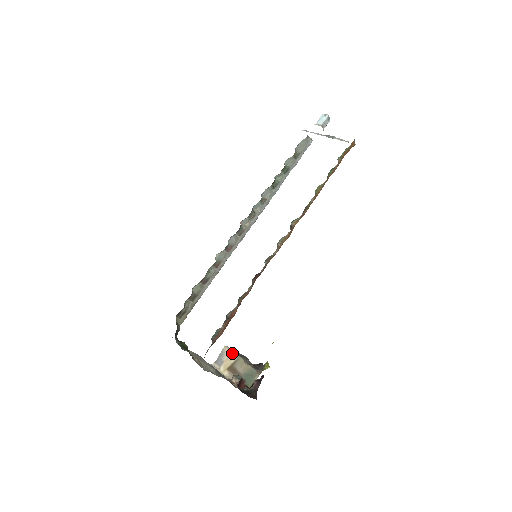
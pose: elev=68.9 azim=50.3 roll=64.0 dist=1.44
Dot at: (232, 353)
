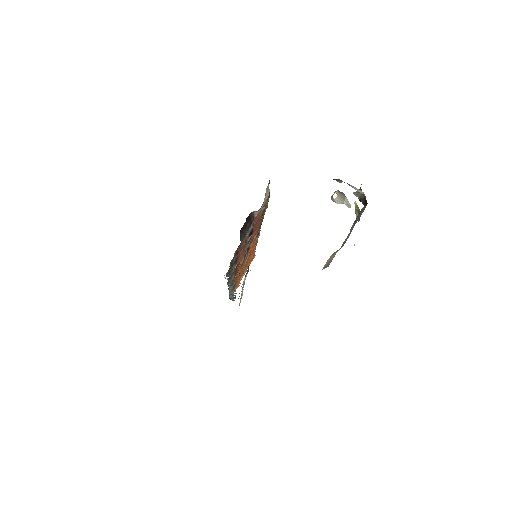
Dot at: (331, 255)
